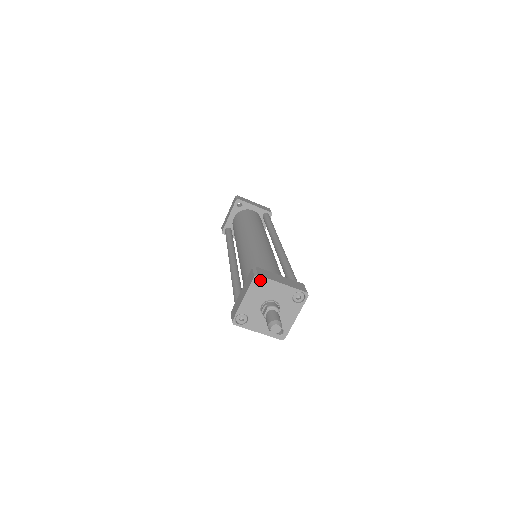
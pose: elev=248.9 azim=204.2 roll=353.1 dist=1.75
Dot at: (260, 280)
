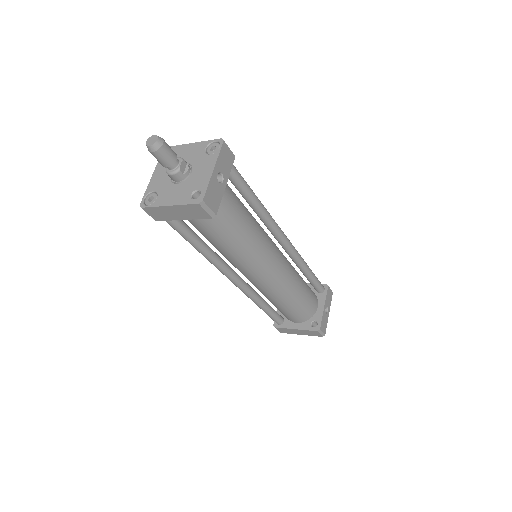
Dot at: occluded
